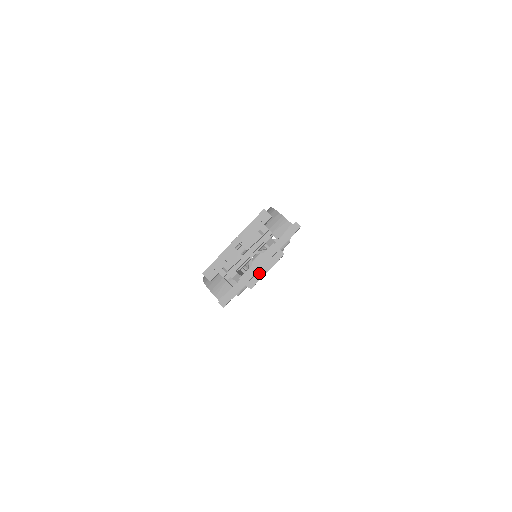
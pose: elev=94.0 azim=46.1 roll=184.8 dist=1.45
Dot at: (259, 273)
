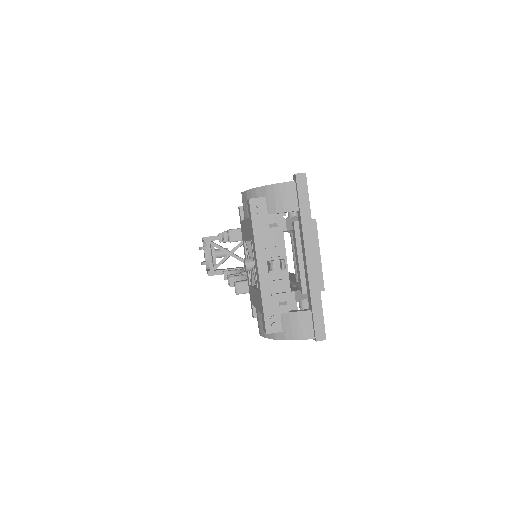
Dot at: occluded
